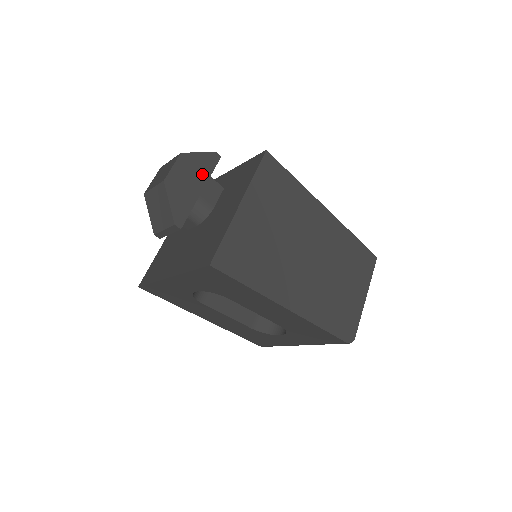
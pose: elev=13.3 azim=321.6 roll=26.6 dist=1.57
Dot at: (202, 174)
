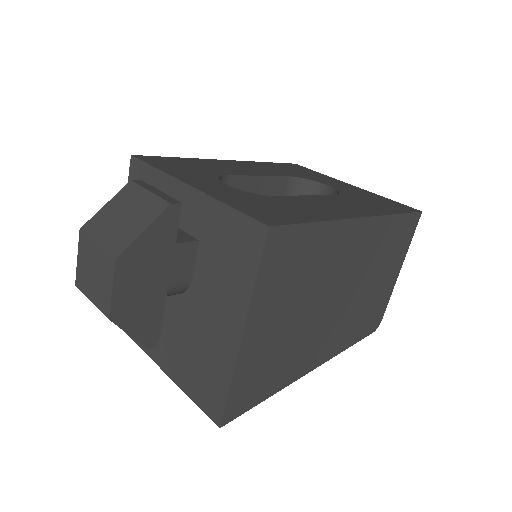
Dot at: (161, 258)
